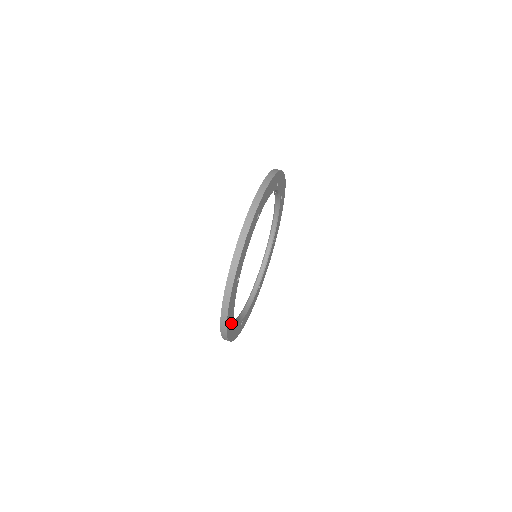
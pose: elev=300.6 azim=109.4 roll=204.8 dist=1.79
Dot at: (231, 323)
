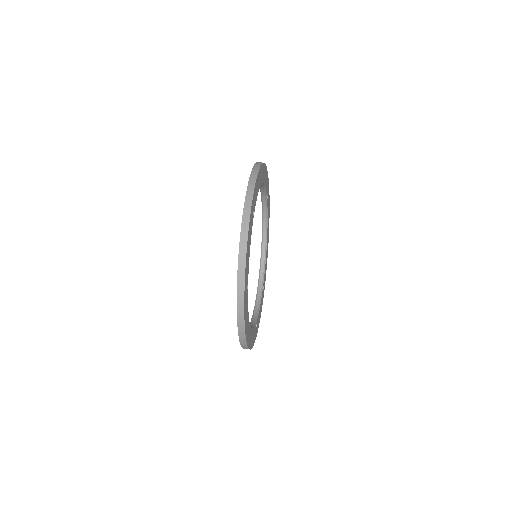
Dot at: (246, 278)
